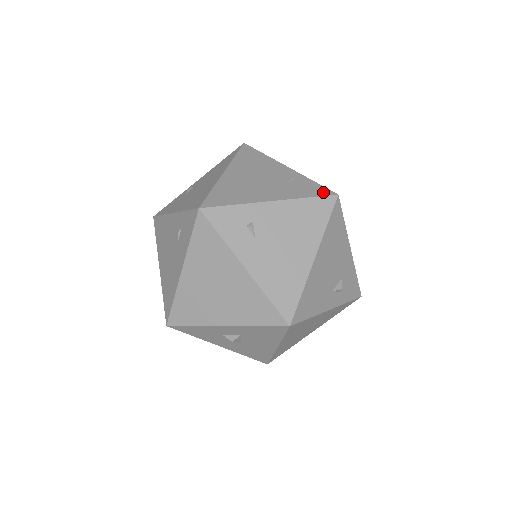
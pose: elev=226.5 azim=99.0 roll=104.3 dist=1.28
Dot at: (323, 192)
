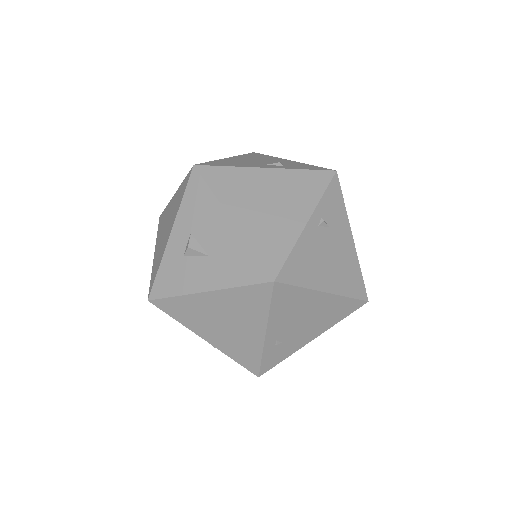
Dot at: occluded
